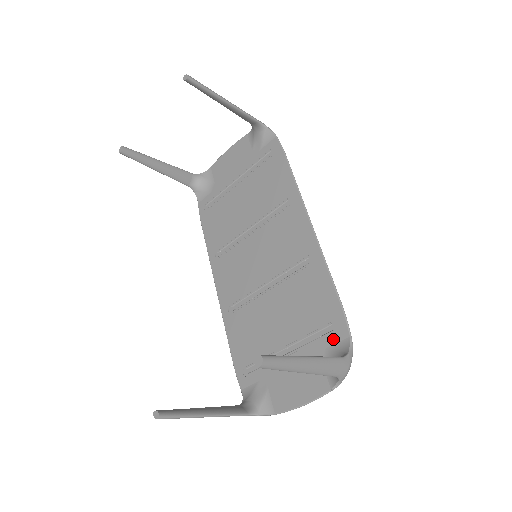
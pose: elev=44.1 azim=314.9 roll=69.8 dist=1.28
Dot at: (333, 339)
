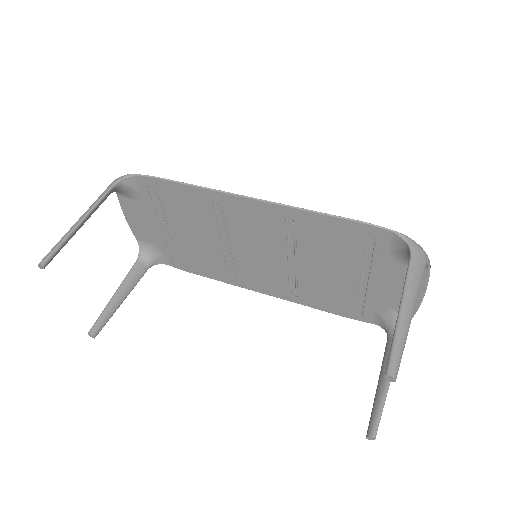
Dot at: (384, 245)
